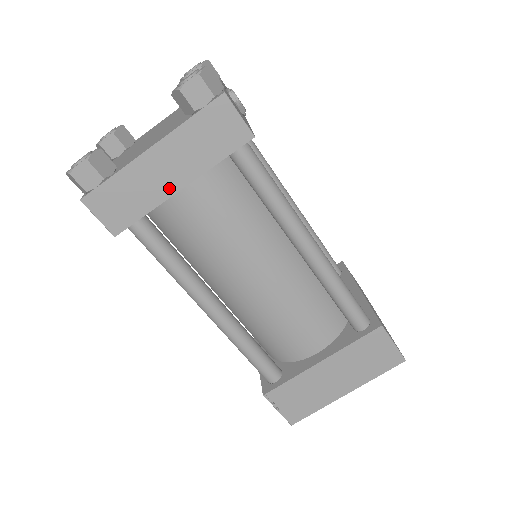
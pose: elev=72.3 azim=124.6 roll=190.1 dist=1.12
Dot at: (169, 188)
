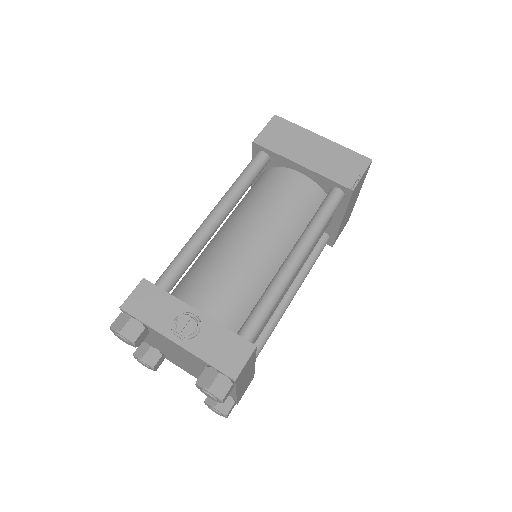
Dot at: (252, 370)
